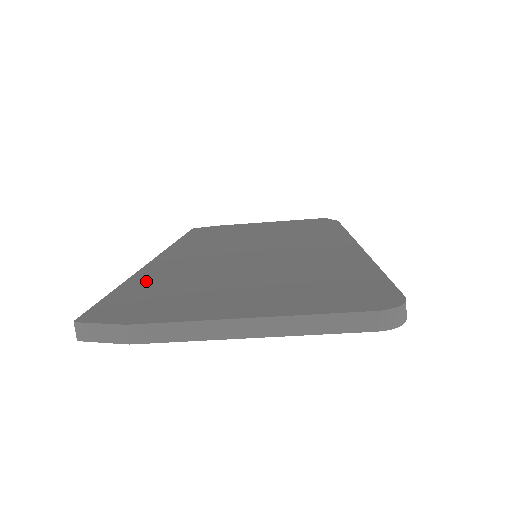
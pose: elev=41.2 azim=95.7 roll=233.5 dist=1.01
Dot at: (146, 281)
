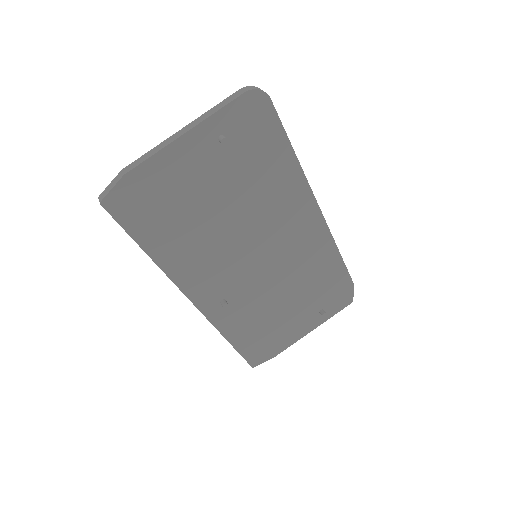
Dot at: occluded
